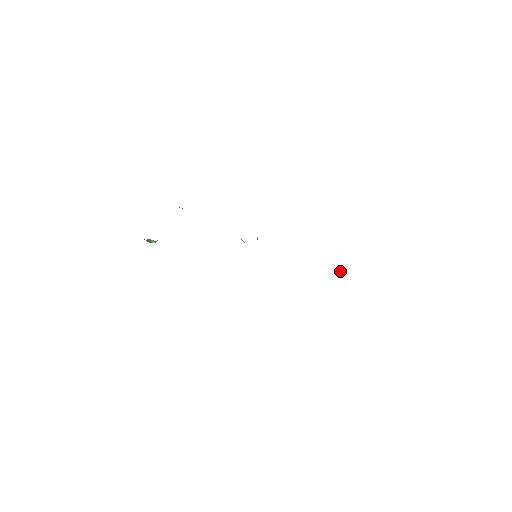
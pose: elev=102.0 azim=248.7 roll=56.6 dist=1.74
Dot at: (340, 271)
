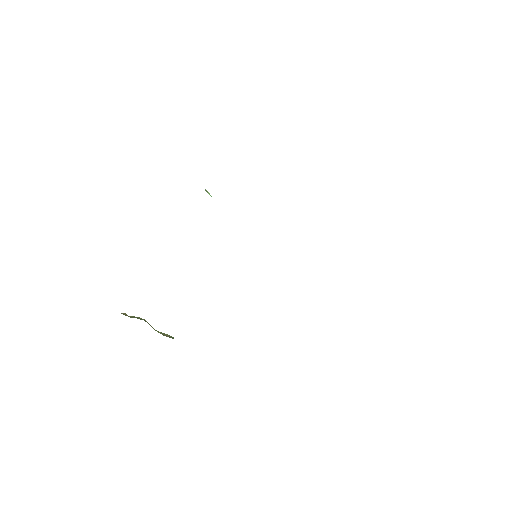
Dot at: occluded
